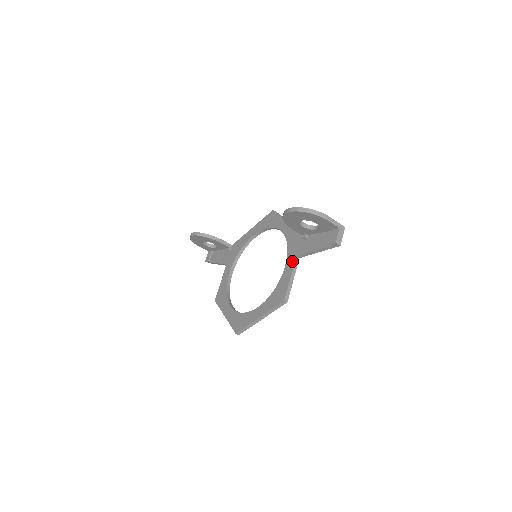
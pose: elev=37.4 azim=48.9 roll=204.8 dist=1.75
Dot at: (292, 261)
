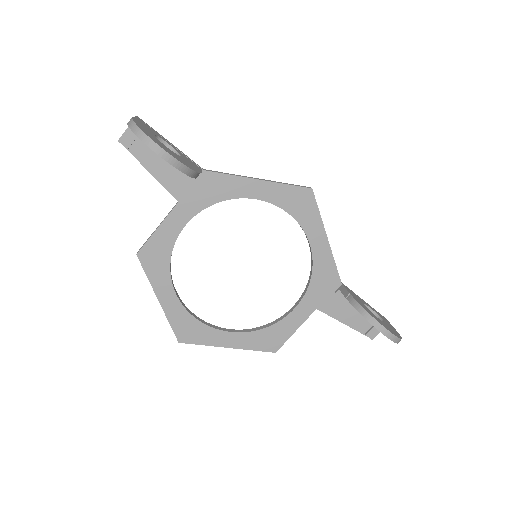
Dot at: (308, 311)
